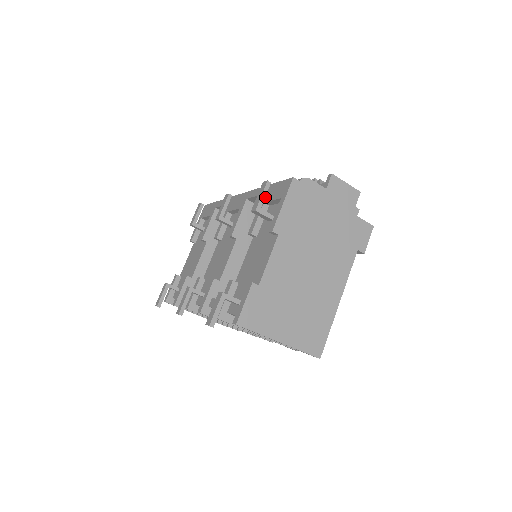
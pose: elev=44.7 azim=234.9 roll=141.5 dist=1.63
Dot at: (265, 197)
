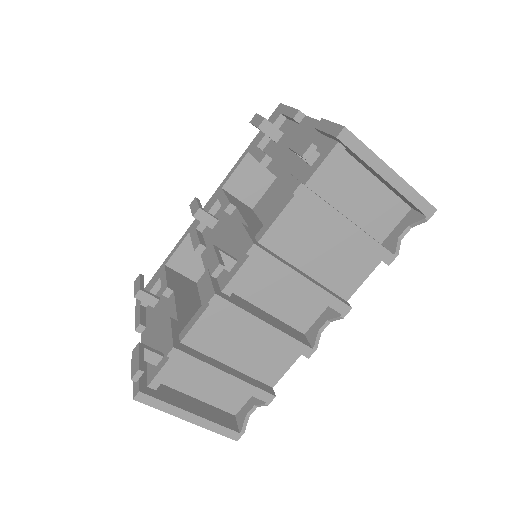
Dot at: (254, 145)
